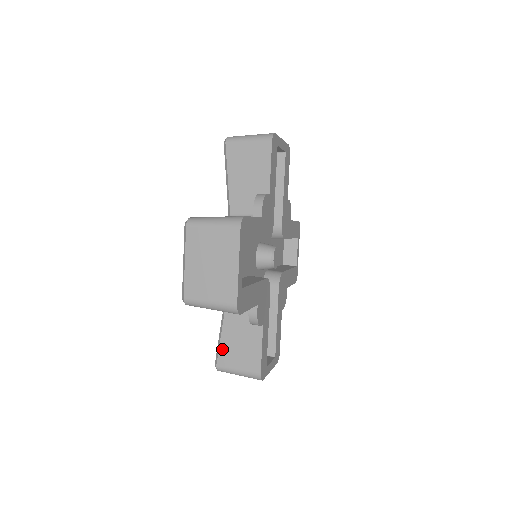
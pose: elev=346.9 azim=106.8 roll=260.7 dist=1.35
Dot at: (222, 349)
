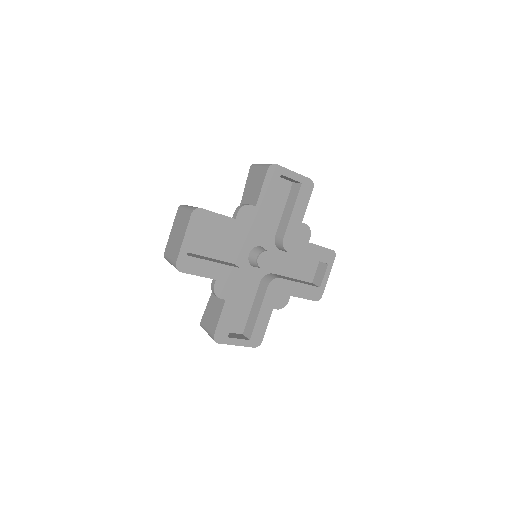
Dot at: (206, 311)
